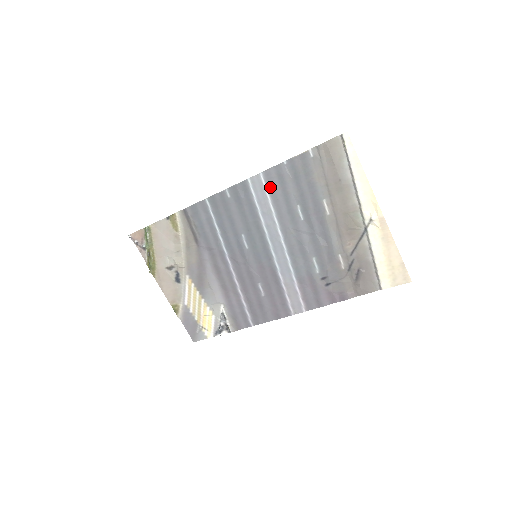
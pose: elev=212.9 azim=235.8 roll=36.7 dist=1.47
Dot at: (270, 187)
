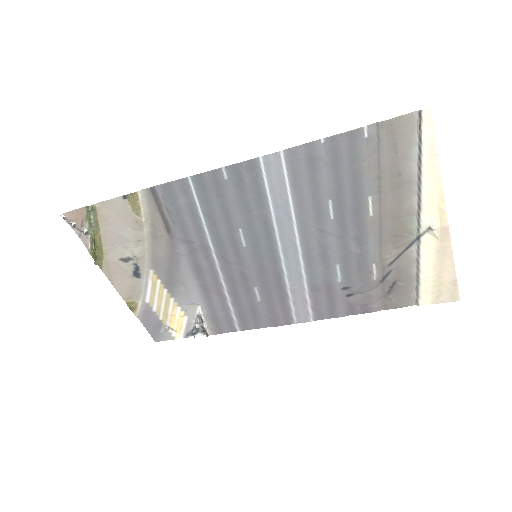
Dot at: (292, 172)
